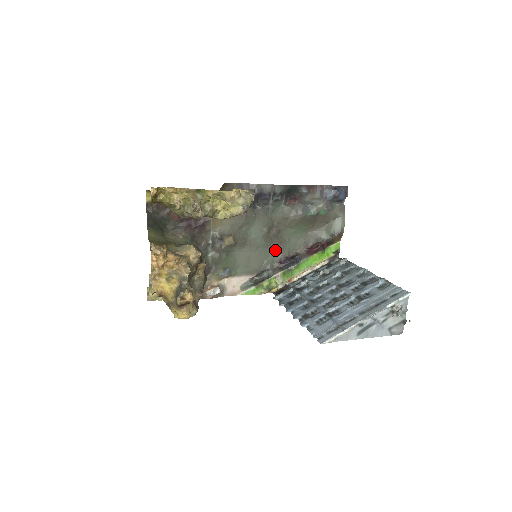
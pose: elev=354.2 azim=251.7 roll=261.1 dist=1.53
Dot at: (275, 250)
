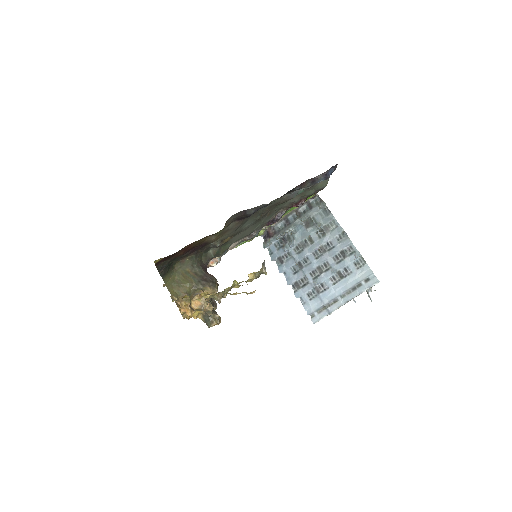
Dot at: (264, 220)
